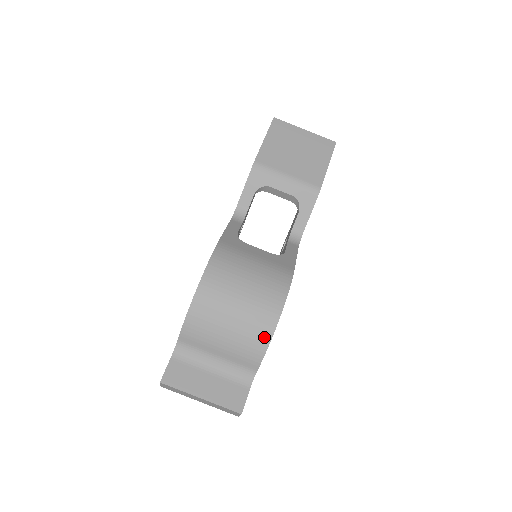
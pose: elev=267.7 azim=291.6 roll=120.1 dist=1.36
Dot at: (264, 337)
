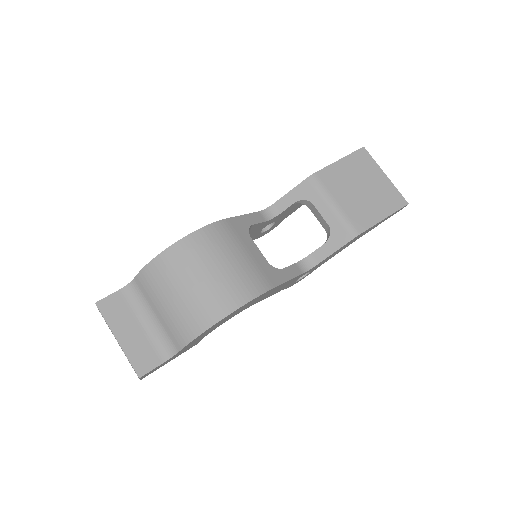
Dot at: (200, 325)
